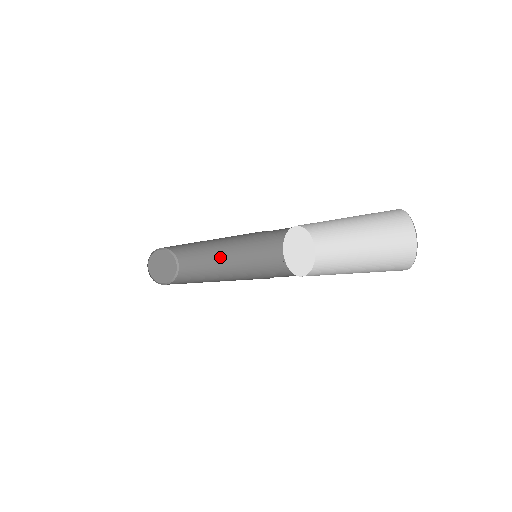
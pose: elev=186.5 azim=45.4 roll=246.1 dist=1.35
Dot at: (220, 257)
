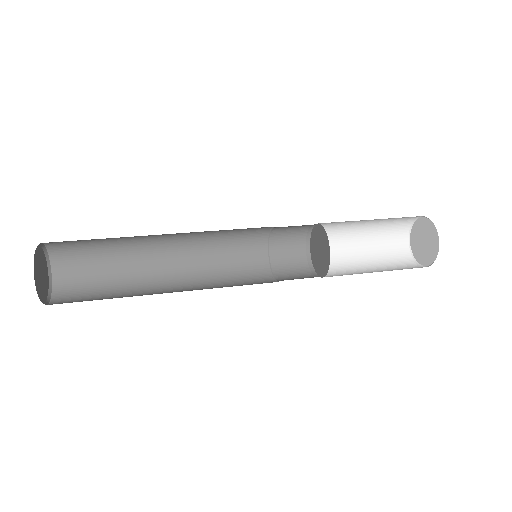
Dot at: (155, 235)
